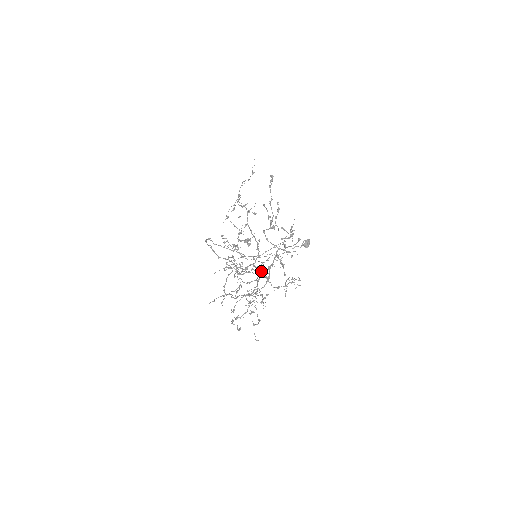
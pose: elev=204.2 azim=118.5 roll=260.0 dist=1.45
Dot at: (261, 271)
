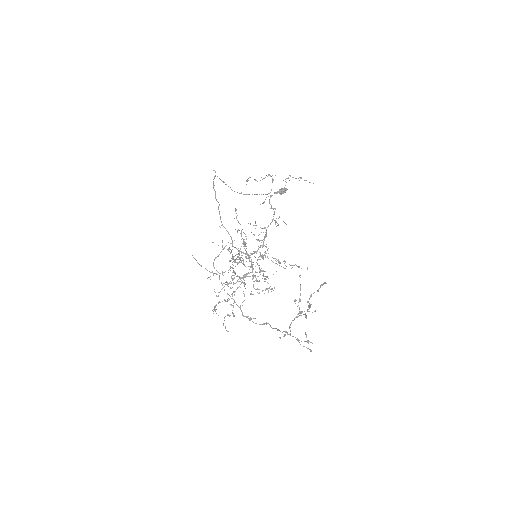
Dot at: (252, 269)
